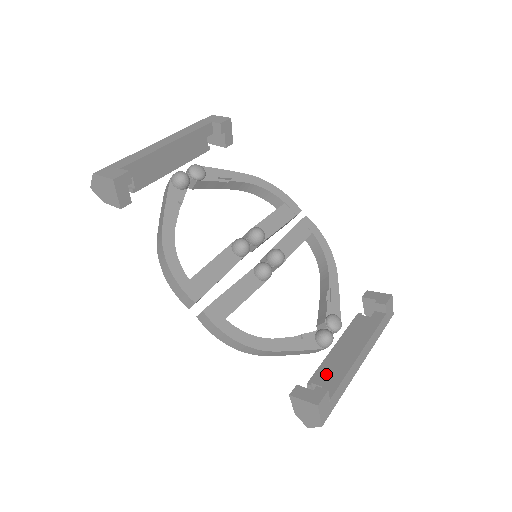
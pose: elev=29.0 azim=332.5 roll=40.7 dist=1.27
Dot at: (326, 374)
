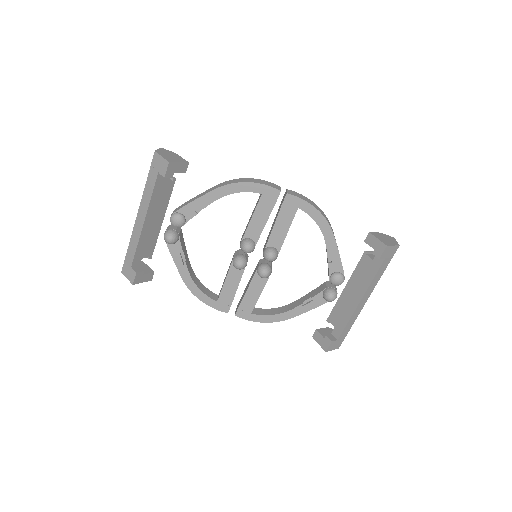
Dot at: (337, 316)
